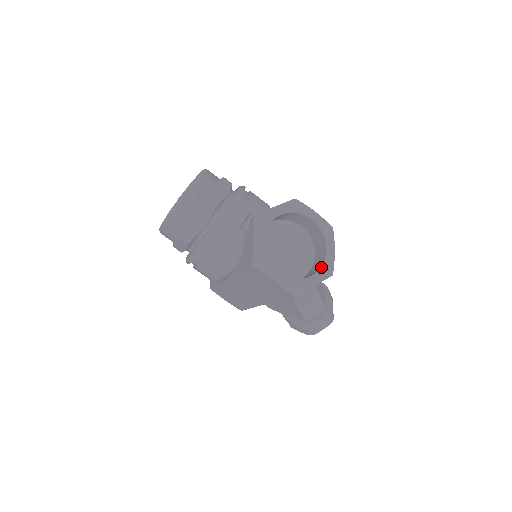
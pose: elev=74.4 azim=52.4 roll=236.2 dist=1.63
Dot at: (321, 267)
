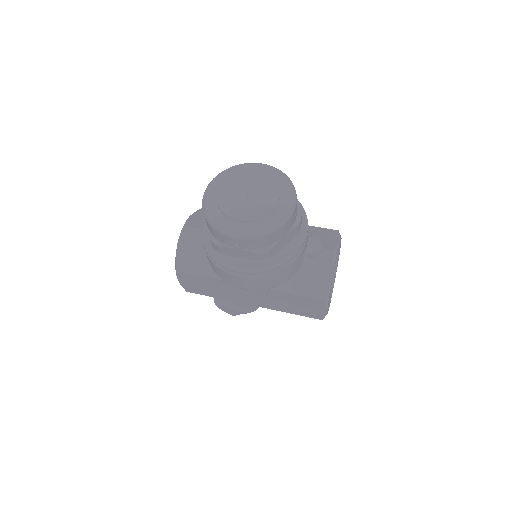
Dot at: (332, 292)
